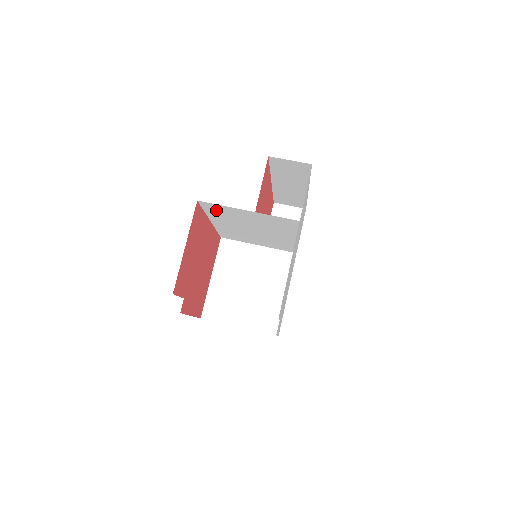
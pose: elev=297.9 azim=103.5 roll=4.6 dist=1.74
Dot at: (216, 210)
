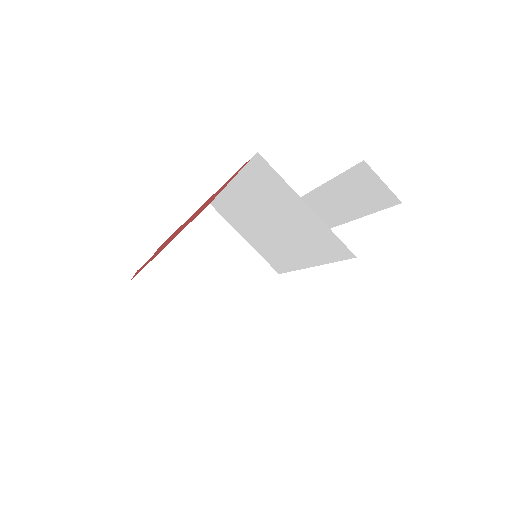
Dot at: (263, 177)
